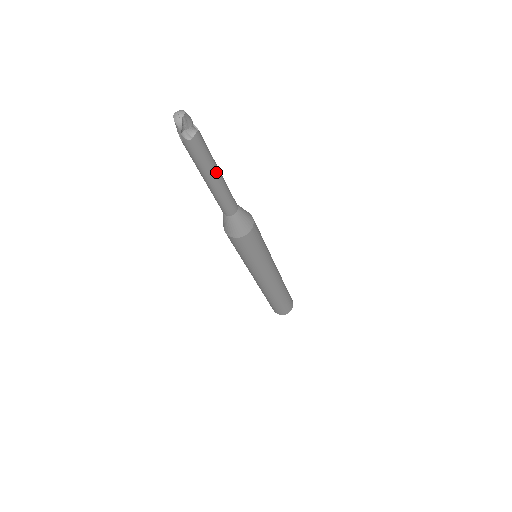
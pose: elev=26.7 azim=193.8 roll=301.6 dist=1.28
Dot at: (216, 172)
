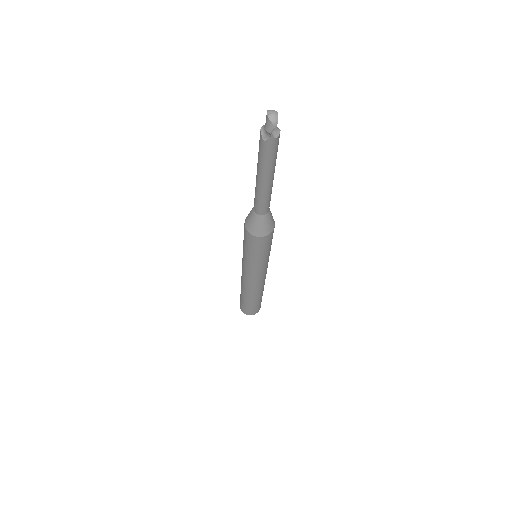
Dot at: (274, 170)
